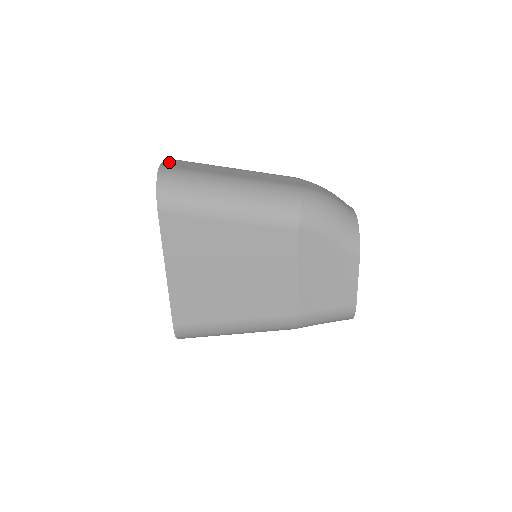
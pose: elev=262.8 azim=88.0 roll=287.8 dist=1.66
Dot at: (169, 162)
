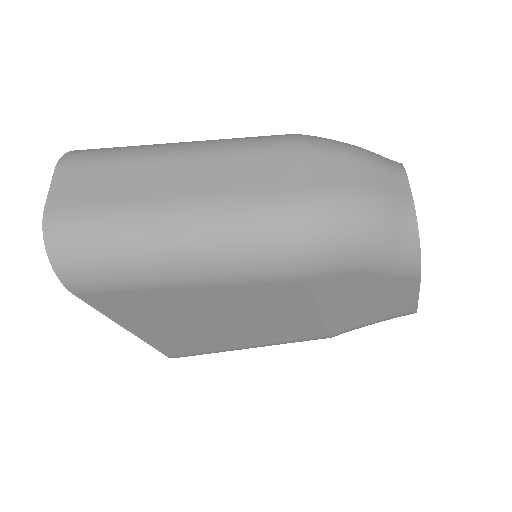
Dot at: (61, 185)
